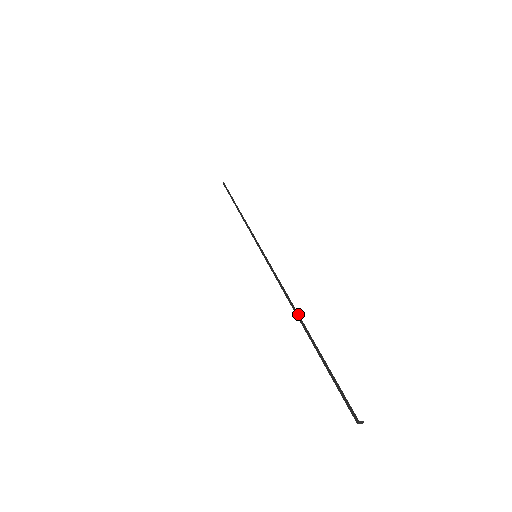
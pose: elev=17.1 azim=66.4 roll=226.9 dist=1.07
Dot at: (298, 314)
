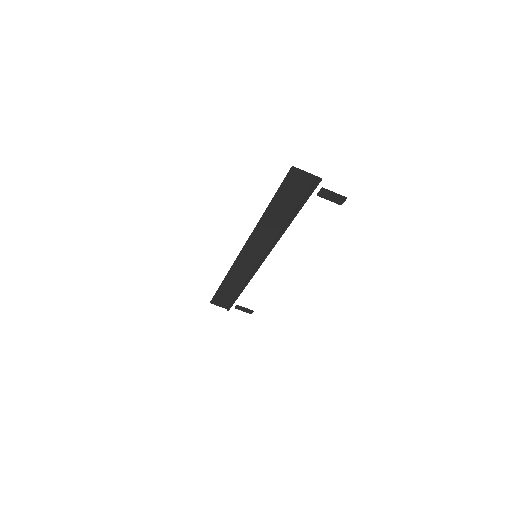
Dot at: (284, 226)
